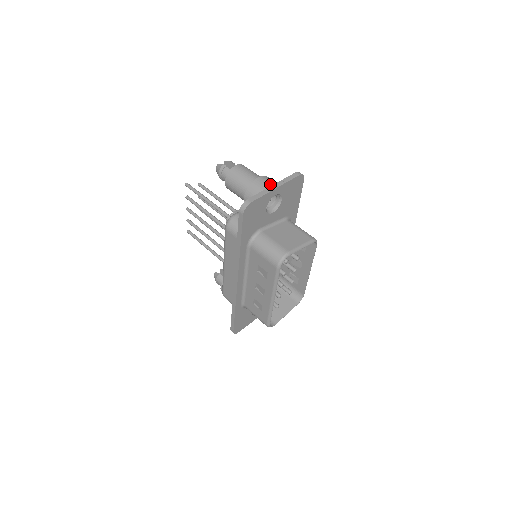
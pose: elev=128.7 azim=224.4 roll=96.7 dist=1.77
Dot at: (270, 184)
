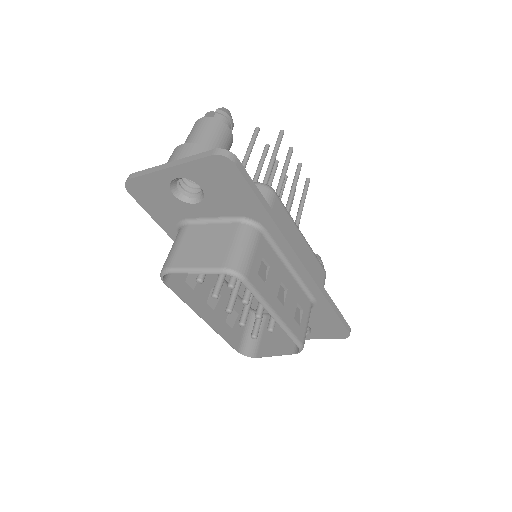
Dot at: (175, 159)
